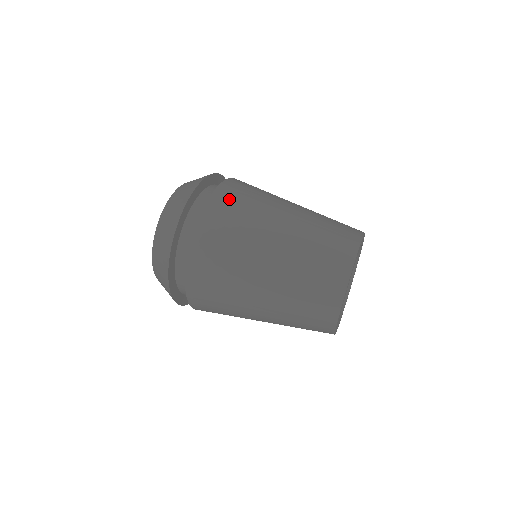
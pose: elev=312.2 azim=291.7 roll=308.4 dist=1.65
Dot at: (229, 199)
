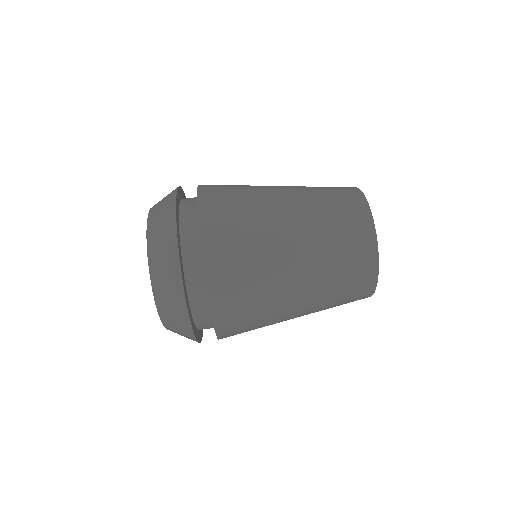
Dot at: (219, 209)
